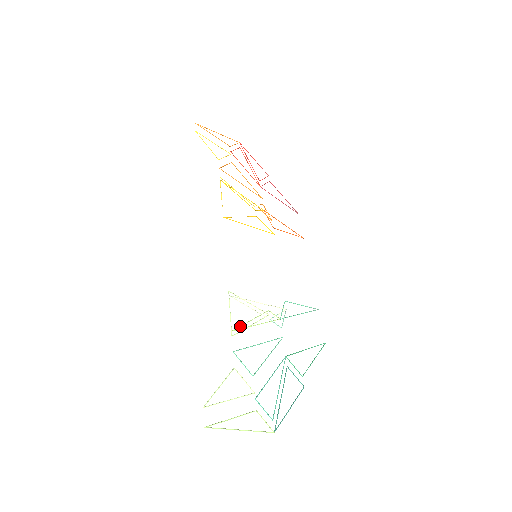
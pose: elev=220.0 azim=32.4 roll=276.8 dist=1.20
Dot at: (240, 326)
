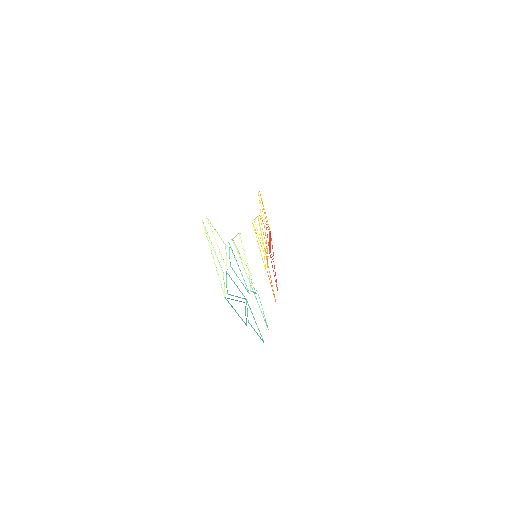
Dot at: occluded
